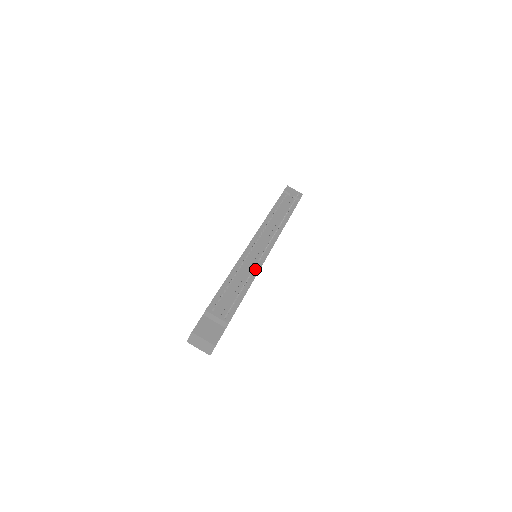
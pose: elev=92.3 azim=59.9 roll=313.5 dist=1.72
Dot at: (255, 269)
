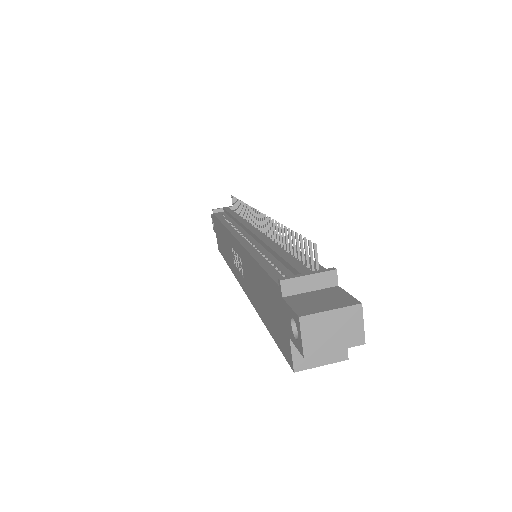
Dot at: (276, 241)
